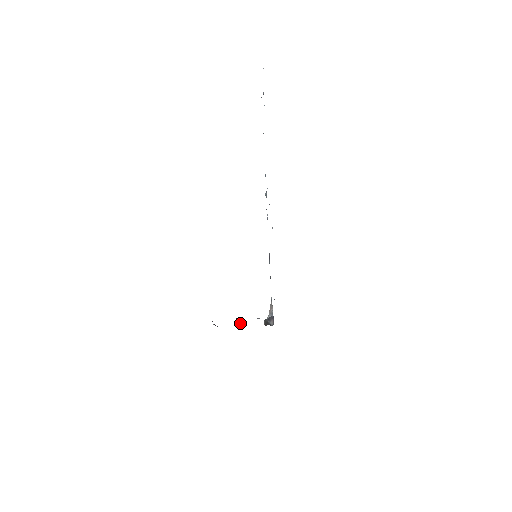
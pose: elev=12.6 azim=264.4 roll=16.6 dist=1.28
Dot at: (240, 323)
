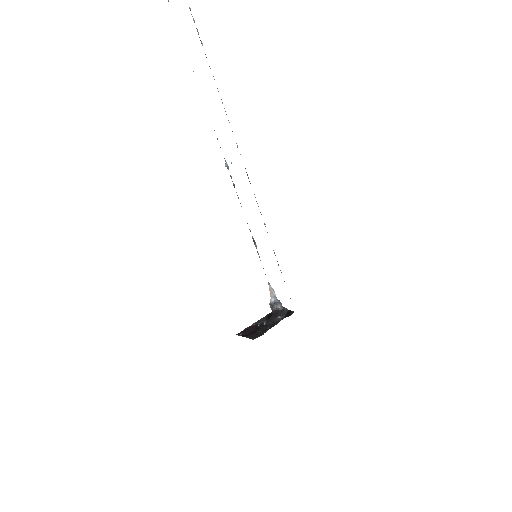
Dot at: (264, 325)
